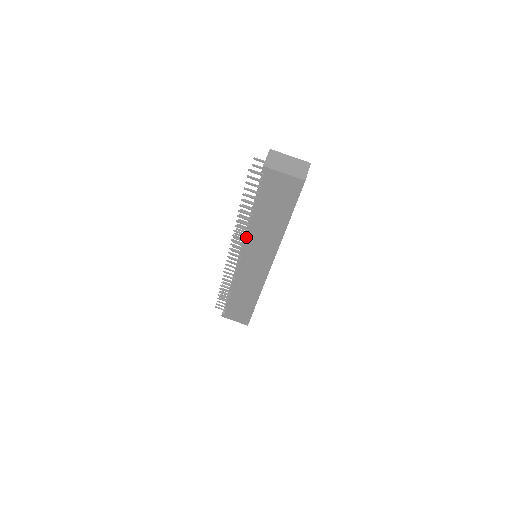
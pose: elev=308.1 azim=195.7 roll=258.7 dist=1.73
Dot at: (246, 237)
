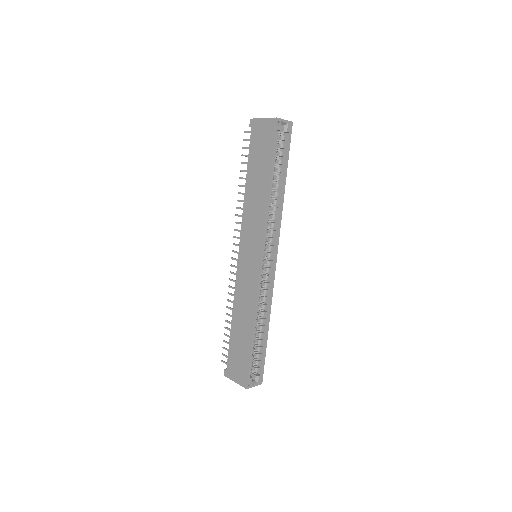
Dot at: (242, 216)
